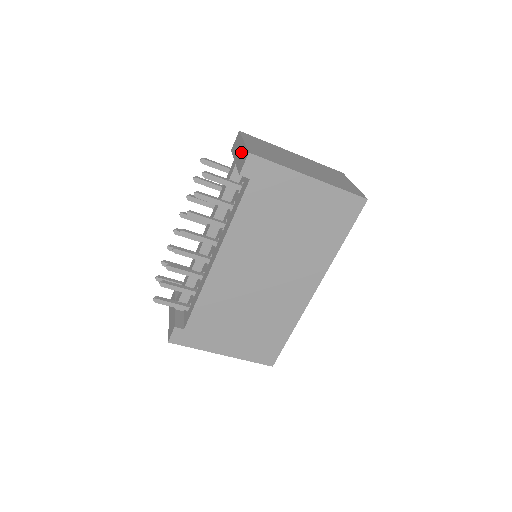
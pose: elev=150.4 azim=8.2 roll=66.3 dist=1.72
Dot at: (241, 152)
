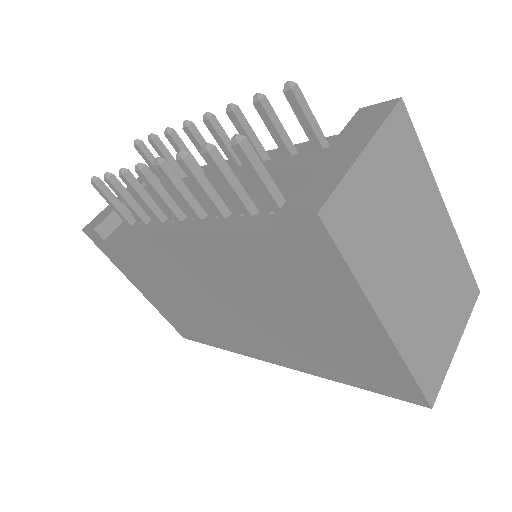
Dot at: (333, 168)
